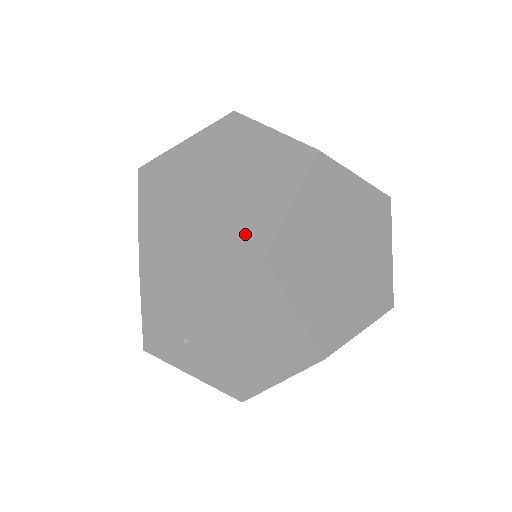
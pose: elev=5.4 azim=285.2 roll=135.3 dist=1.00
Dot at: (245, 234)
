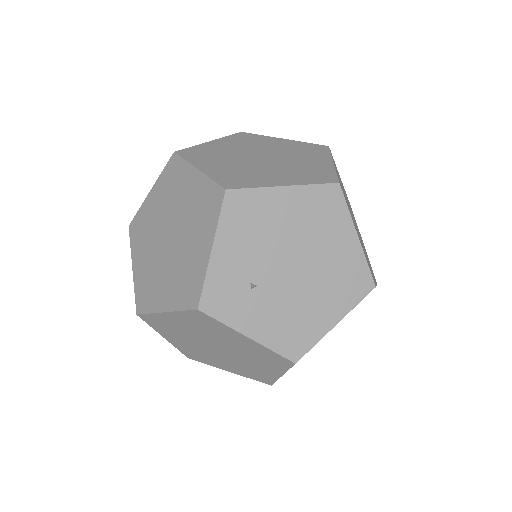
Dot at: (313, 175)
